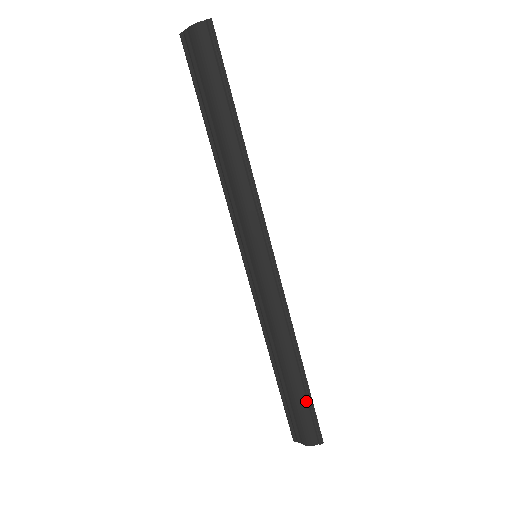
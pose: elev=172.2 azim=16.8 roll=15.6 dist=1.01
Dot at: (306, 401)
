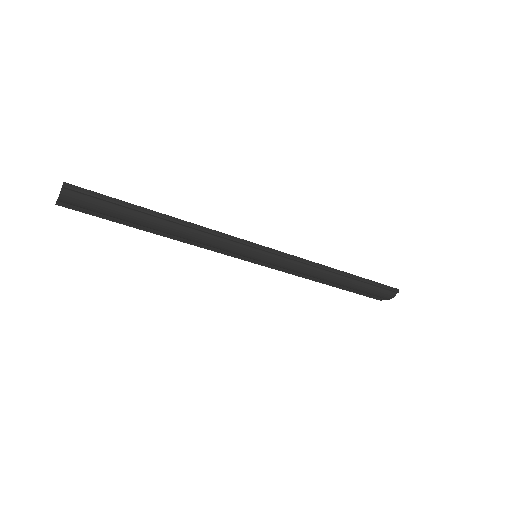
Dot at: (368, 284)
